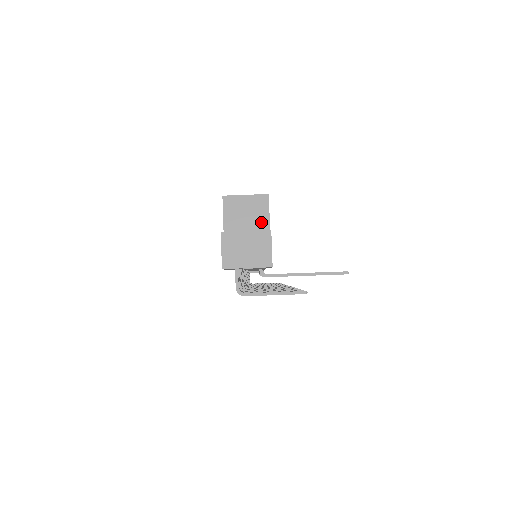
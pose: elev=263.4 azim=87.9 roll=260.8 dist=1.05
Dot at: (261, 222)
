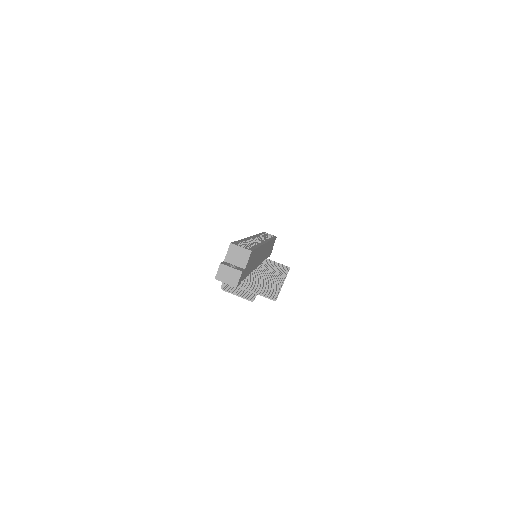
Dot at: (243, 262)
